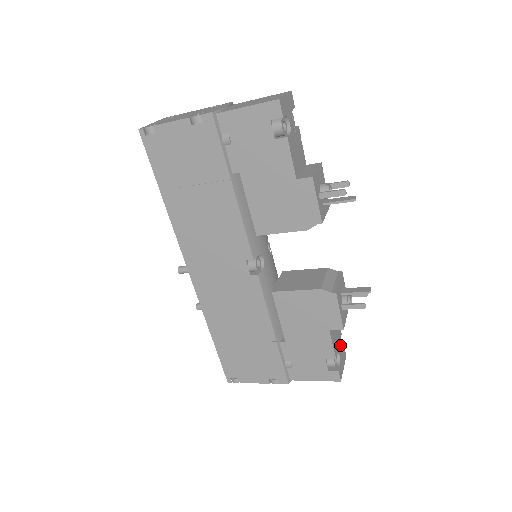
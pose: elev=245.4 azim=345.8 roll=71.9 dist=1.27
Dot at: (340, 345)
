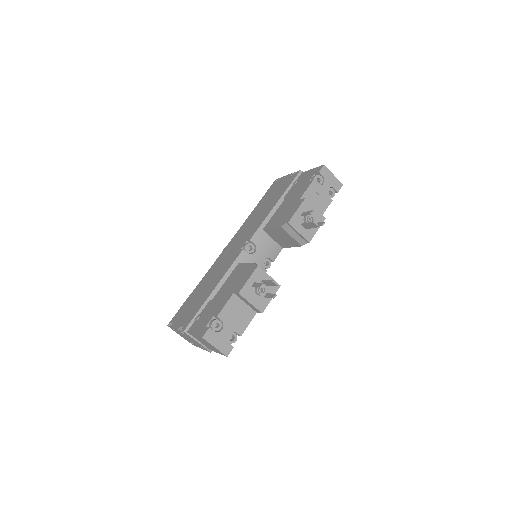
Dot at: (231, 332)
